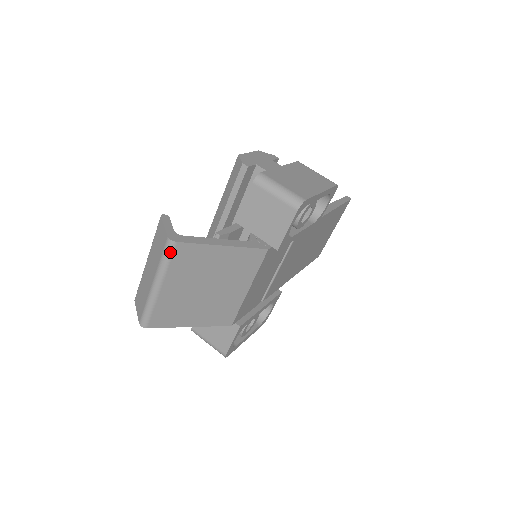
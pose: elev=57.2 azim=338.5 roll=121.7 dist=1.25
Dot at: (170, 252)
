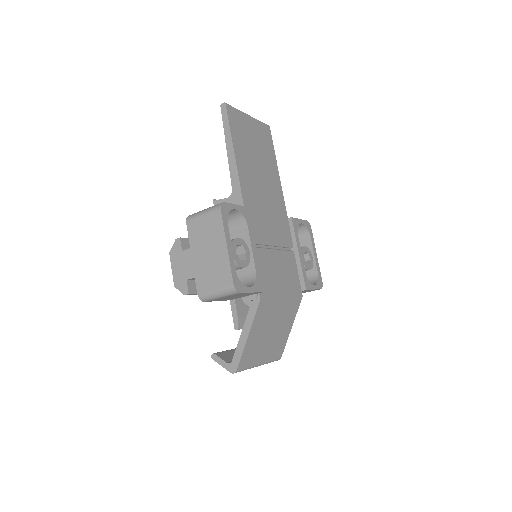
Dot at: occluded
